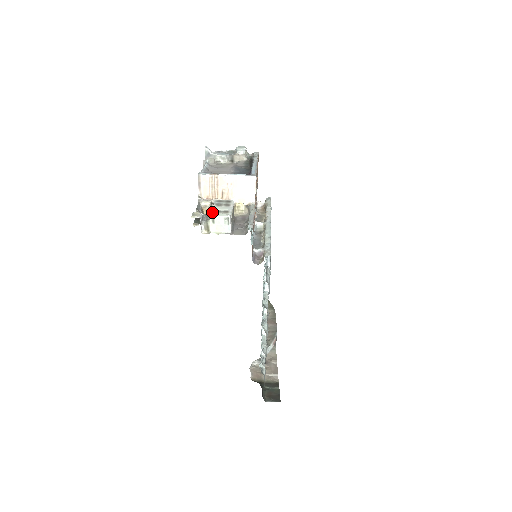
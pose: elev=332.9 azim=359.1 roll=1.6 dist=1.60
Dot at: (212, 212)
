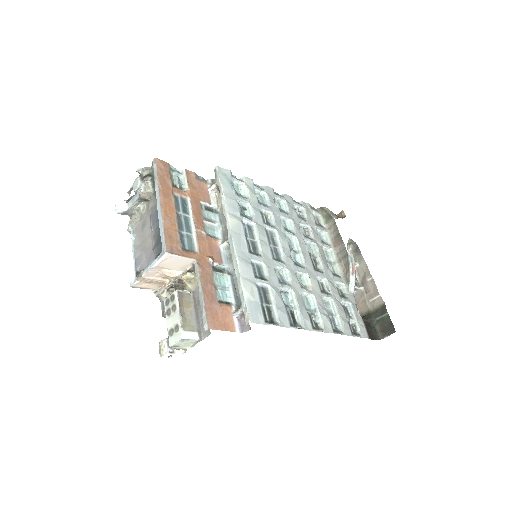
Dot at: occluded
